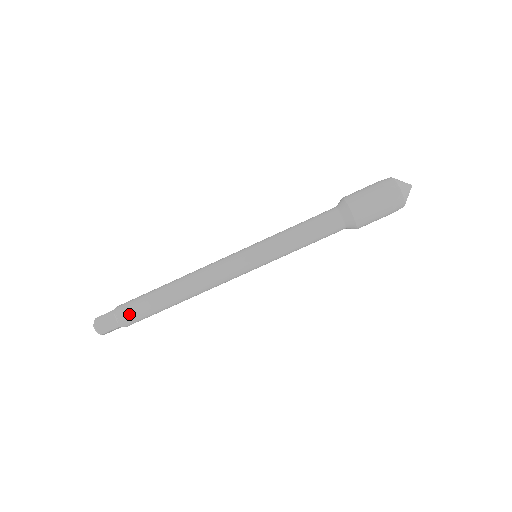
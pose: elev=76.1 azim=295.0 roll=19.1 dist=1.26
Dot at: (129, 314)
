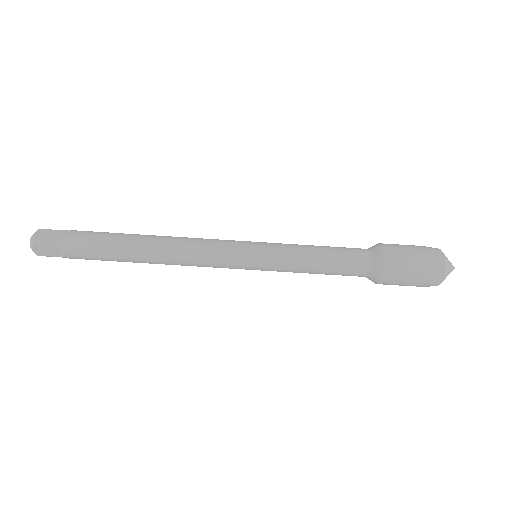
Dot at: (82, 256)
